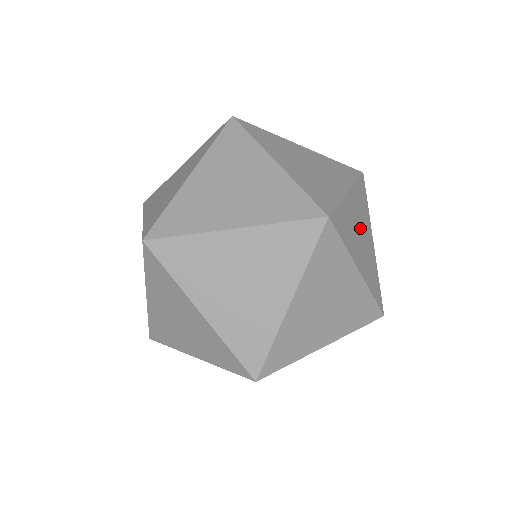
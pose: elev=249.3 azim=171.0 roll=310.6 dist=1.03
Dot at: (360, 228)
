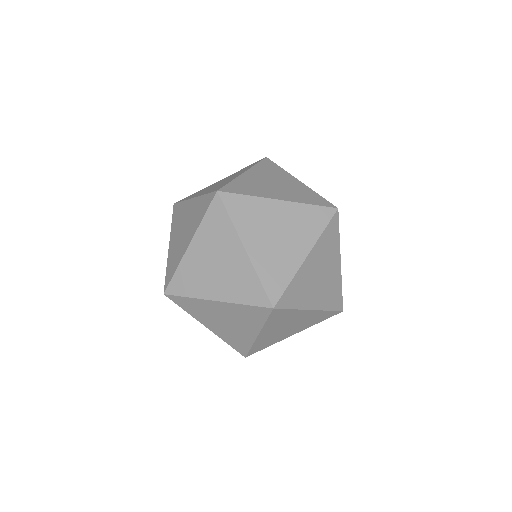
Dot at: (271, 181)
